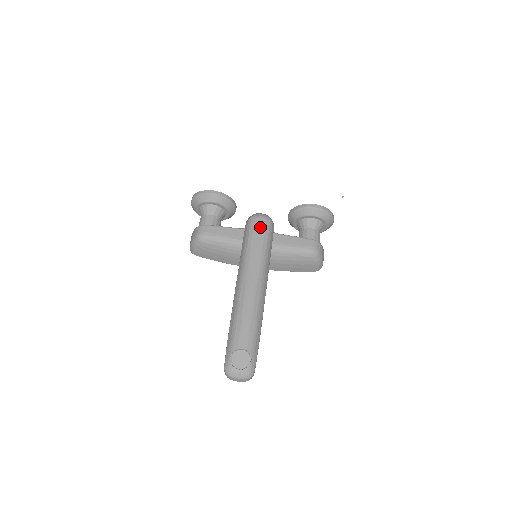
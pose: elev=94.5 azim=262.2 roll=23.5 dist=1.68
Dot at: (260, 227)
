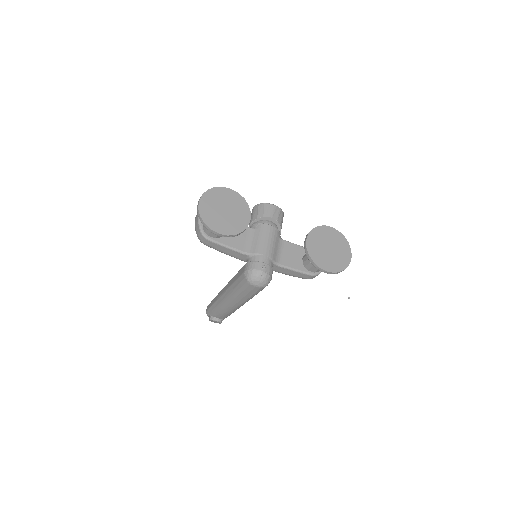
Dot at: (252, 290)
